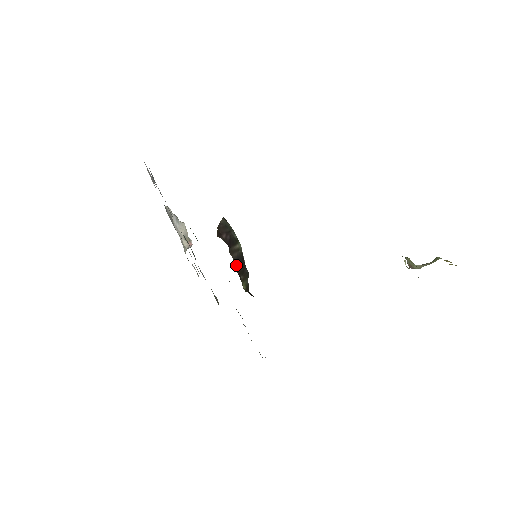
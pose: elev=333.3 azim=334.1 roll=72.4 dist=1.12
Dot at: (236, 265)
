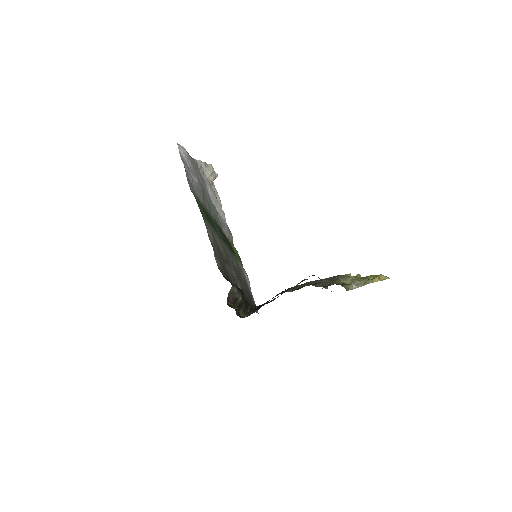
Dot at: occluded
